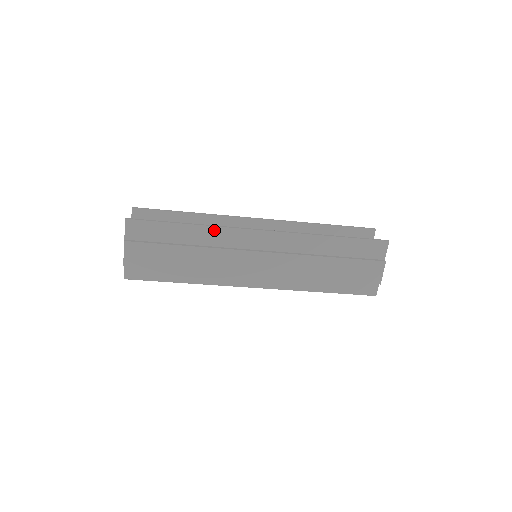
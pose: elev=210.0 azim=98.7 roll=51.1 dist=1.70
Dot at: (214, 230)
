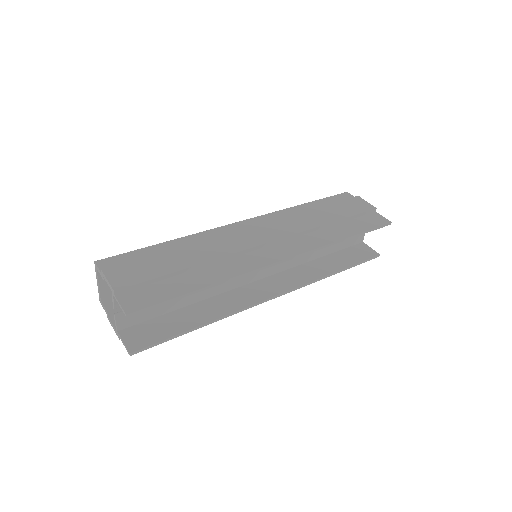
Dot at: (228, 313)
